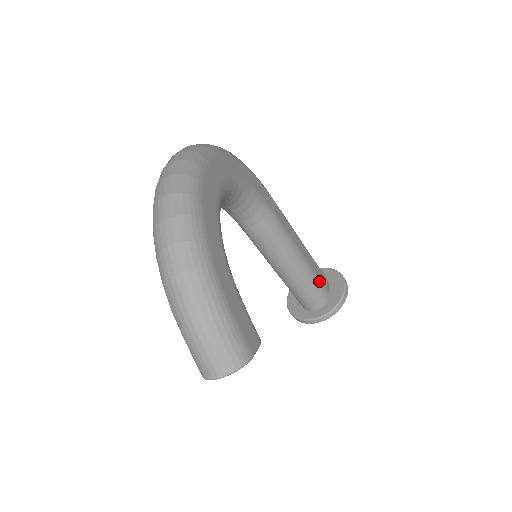
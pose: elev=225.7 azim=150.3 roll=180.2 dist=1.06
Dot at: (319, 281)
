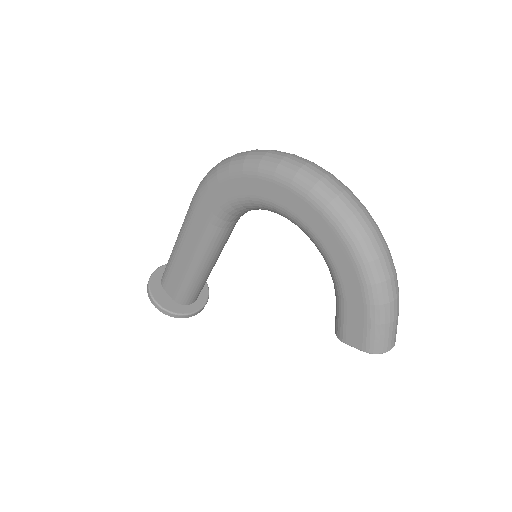
Dot at: occluded
